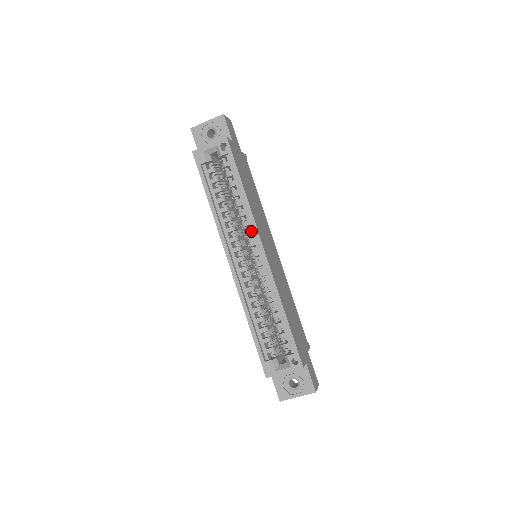
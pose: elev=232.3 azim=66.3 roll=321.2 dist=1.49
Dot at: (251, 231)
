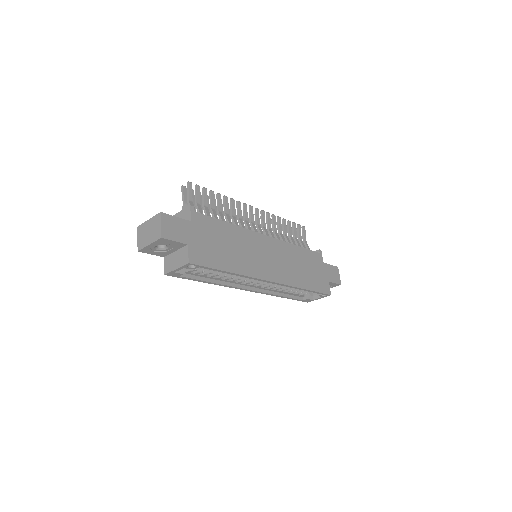
Dot at: occluded
